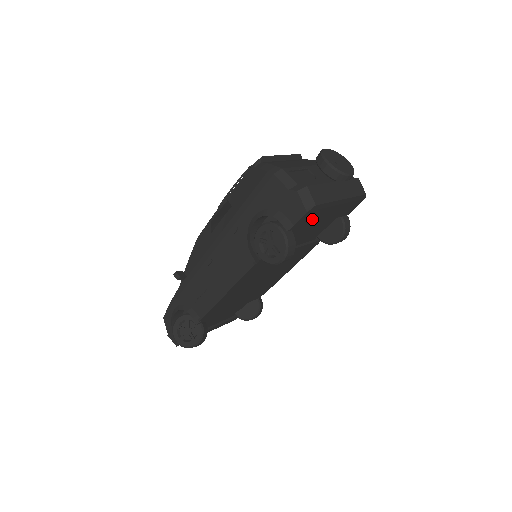
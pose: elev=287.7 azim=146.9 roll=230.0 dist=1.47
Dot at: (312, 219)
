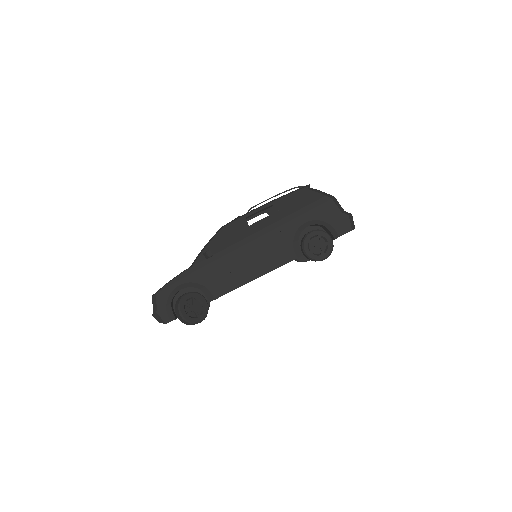
Dot at: occluded
